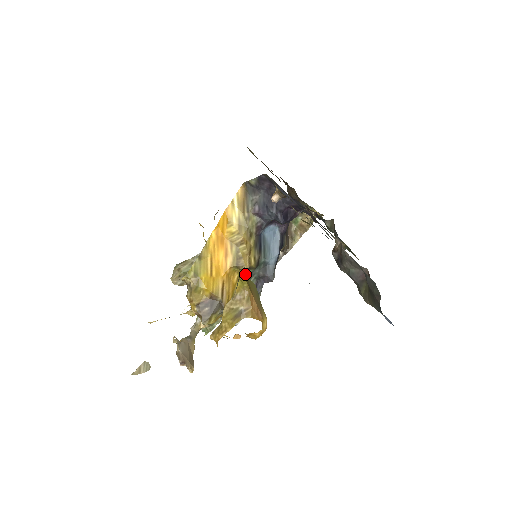
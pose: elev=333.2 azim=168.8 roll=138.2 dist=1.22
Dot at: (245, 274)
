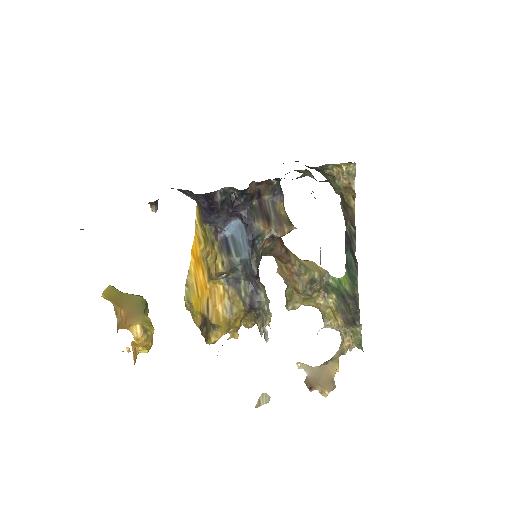
Dot at: (111, 292)
